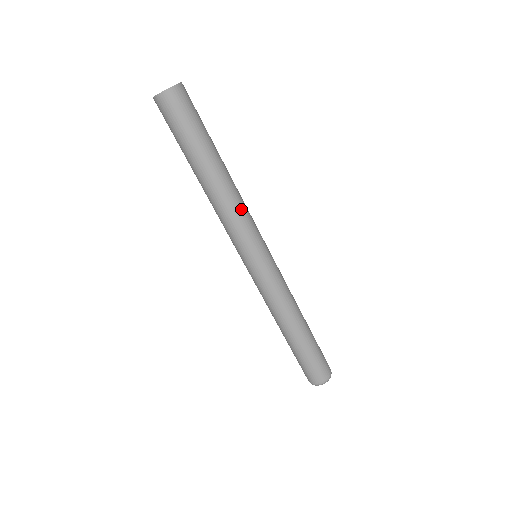
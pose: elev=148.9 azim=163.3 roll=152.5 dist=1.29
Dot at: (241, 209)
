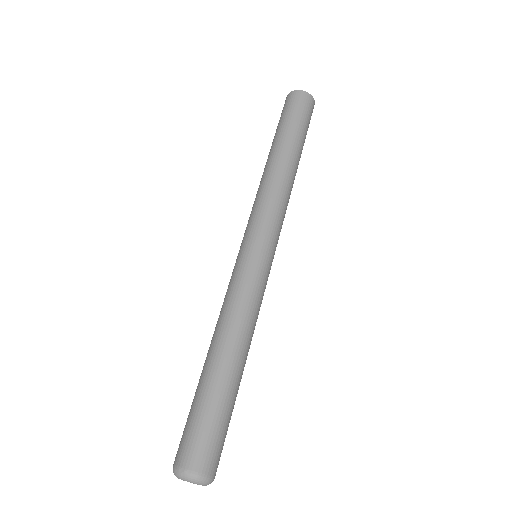
Dot at: (286, 209)
